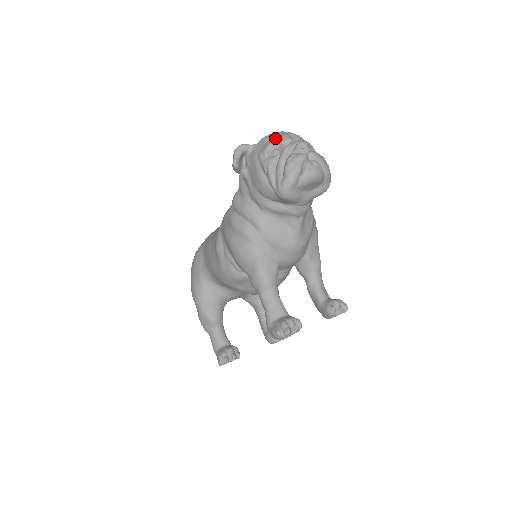
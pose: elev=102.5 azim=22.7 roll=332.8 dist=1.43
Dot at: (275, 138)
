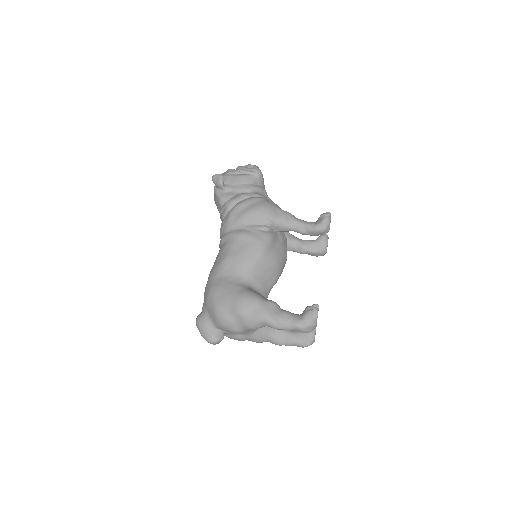
Dot at: occluded
